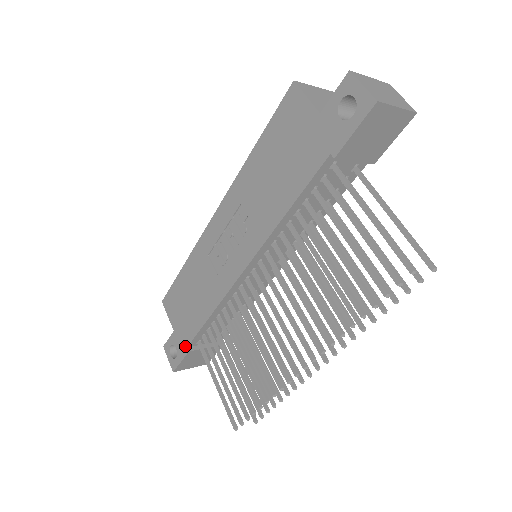
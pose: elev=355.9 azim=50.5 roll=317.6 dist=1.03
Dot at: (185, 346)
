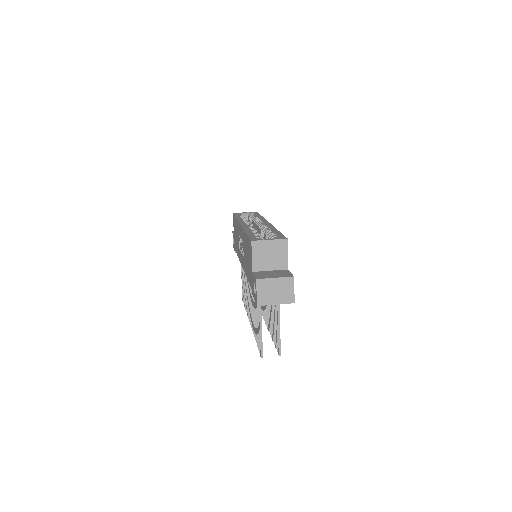
Dot at: occluded
